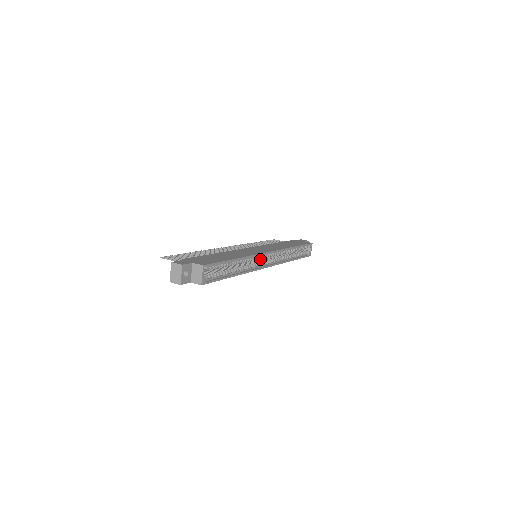
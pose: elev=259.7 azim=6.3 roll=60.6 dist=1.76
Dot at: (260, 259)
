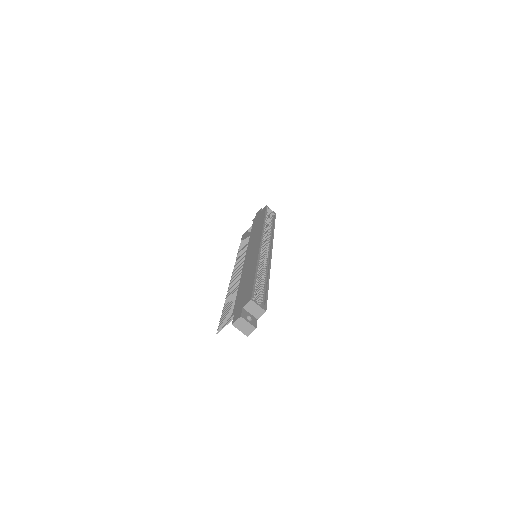
Dot at: occluded
